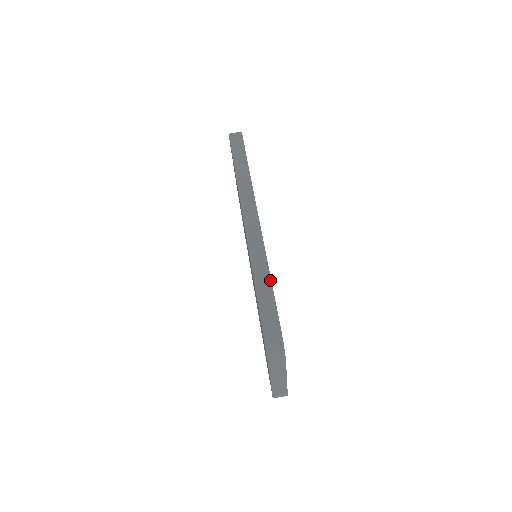
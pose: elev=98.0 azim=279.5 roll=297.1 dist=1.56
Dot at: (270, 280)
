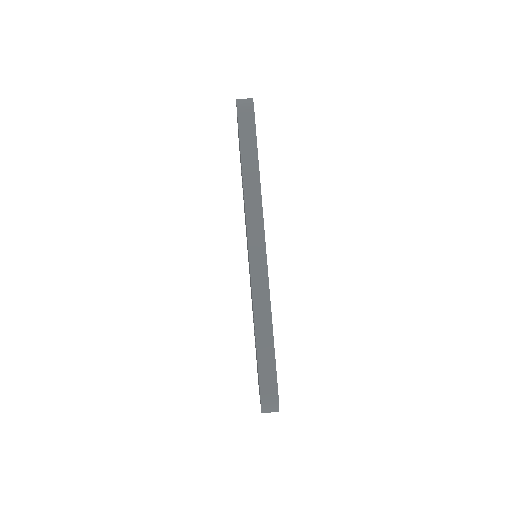
Dot at: (272, 335)
